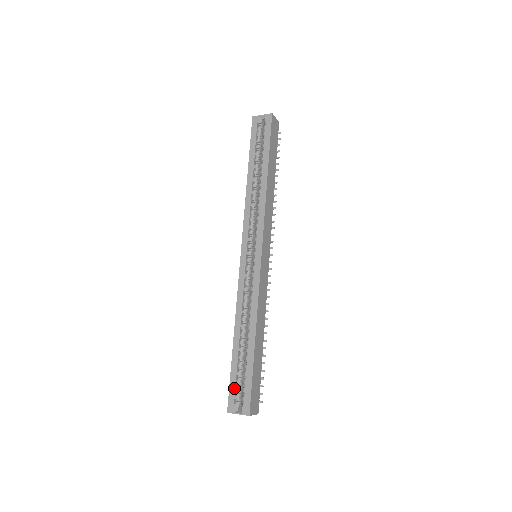
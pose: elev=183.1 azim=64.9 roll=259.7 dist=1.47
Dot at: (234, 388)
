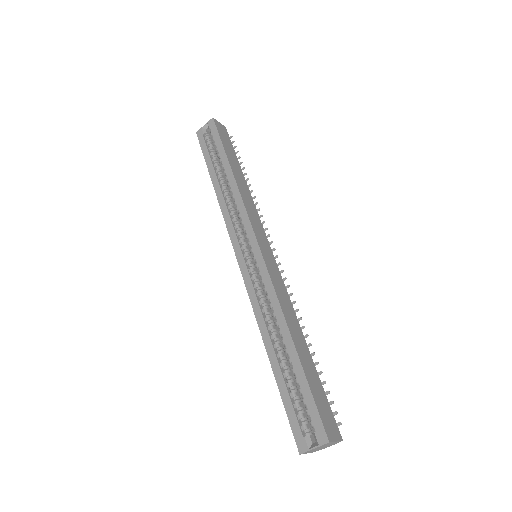
Dot at: (294, 416)
